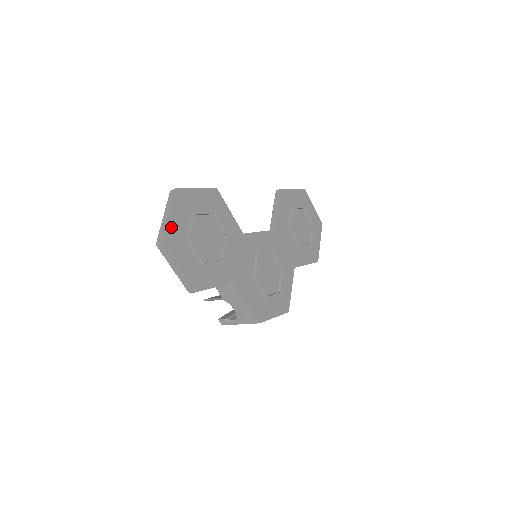
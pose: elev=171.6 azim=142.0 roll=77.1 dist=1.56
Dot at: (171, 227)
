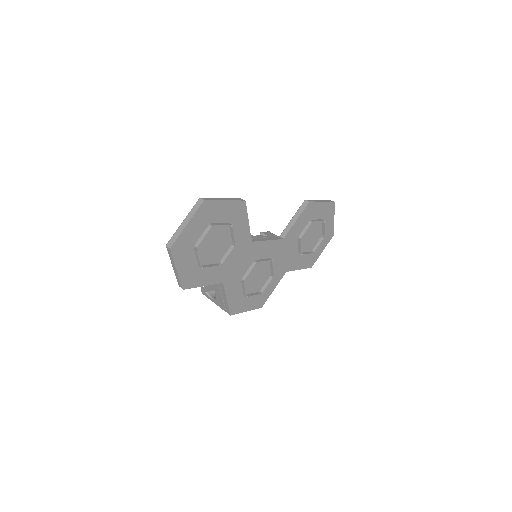
Dot at: (185, 235)
